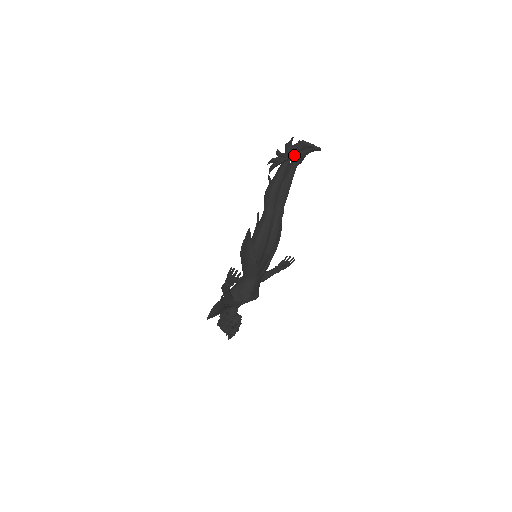
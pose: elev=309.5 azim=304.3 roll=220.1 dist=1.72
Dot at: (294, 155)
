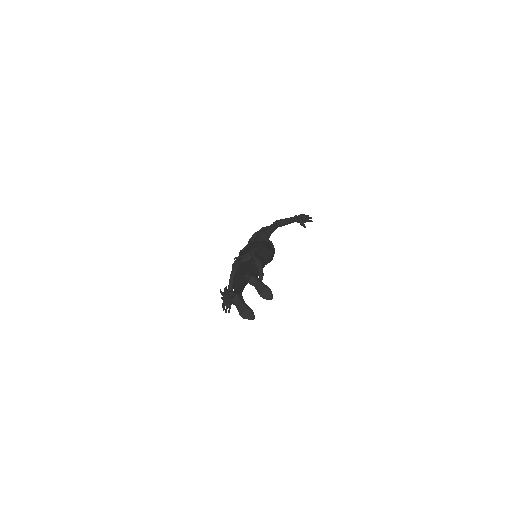
Dot at: occluded
